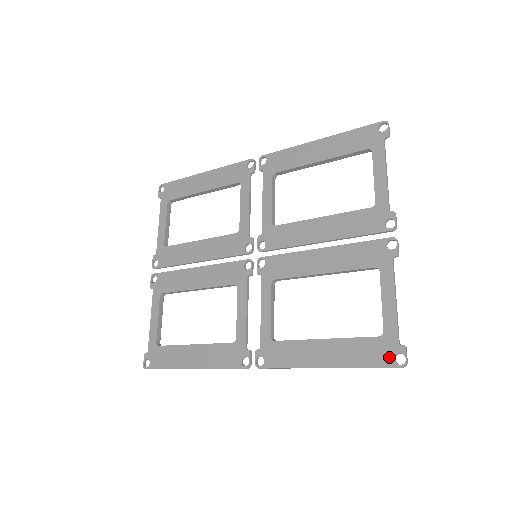
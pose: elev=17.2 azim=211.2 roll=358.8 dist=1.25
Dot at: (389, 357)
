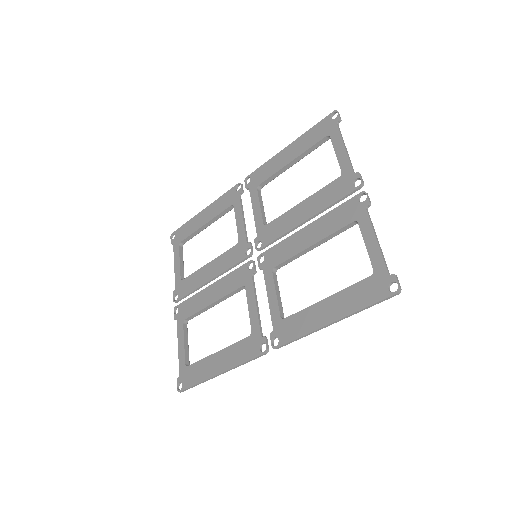
Dot at: (383, 289)
